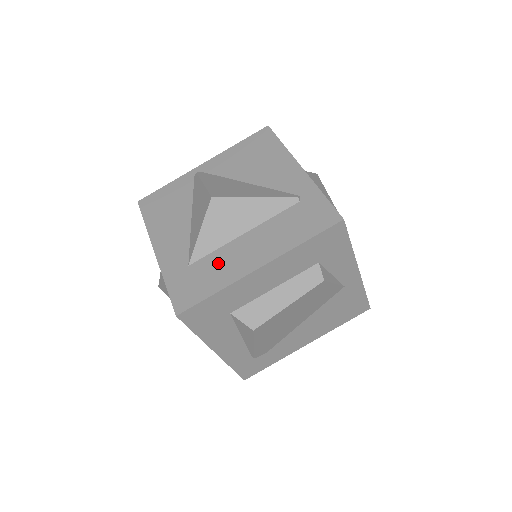
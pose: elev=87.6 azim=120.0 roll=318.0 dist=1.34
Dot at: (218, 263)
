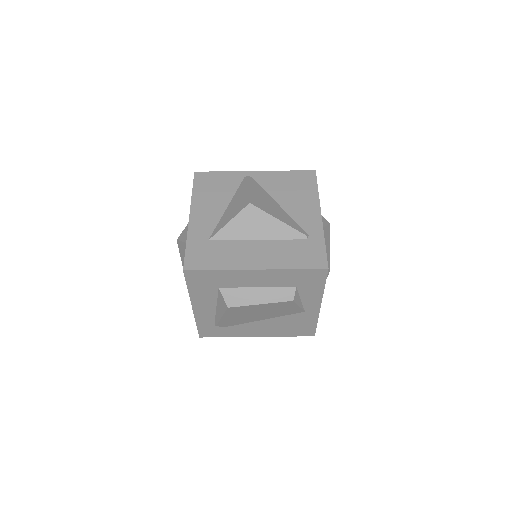
Dot at: (230, 250)
